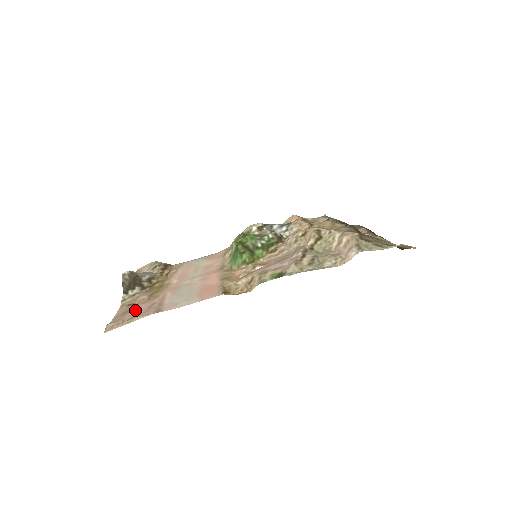
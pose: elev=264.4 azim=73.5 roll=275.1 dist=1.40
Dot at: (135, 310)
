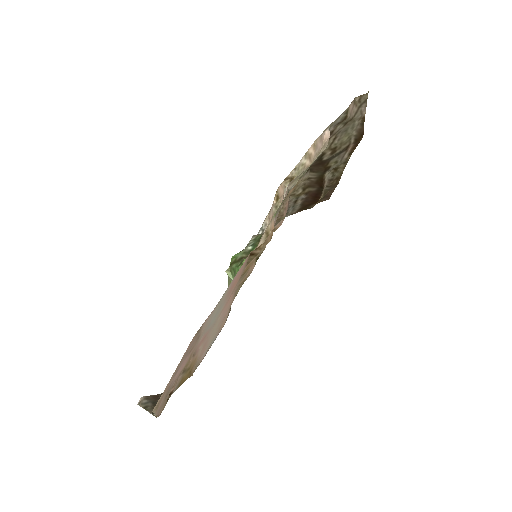
Dot at: (175, 376)
